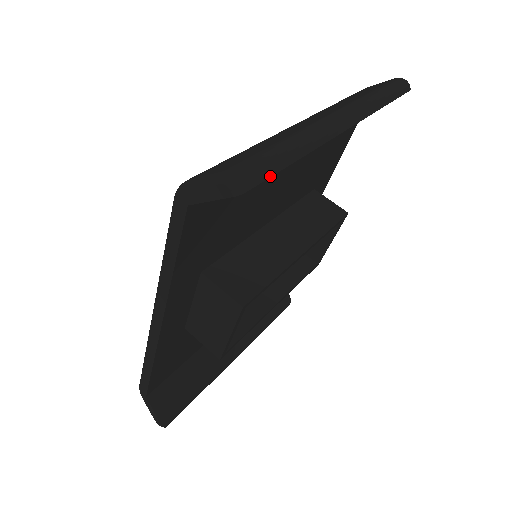
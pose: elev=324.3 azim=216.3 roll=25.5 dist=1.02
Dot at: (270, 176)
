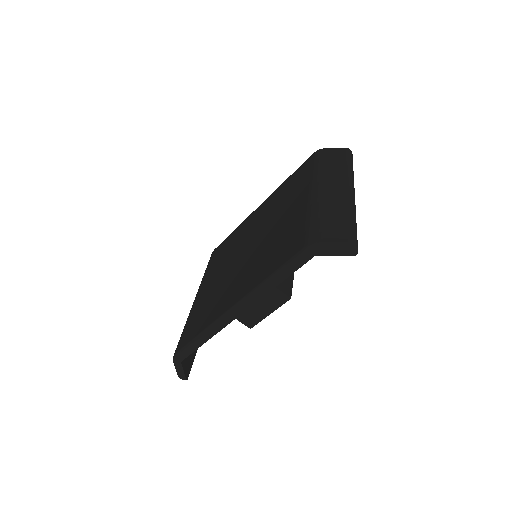
Dot at: occluded
